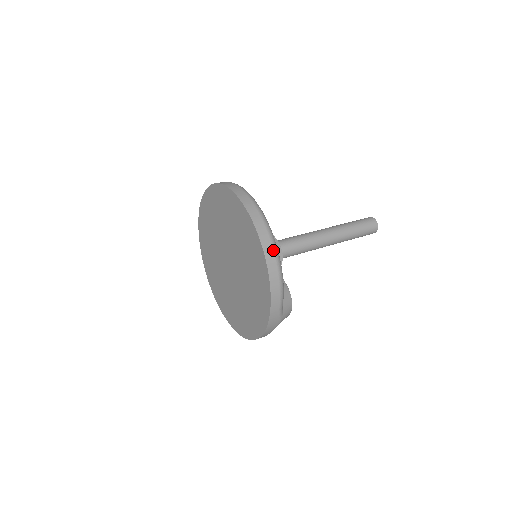
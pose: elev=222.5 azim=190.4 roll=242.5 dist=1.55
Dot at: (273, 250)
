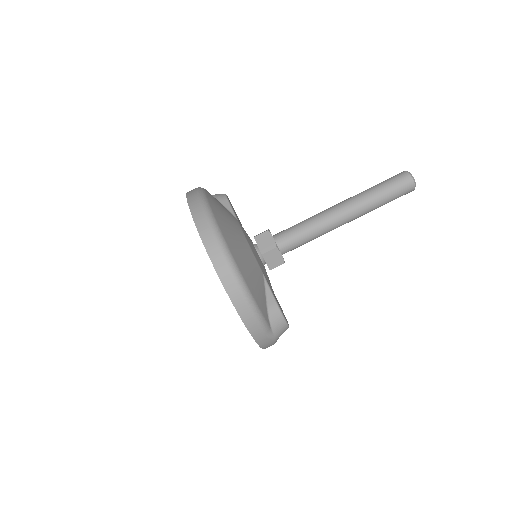
Dot at: (236, 285)
